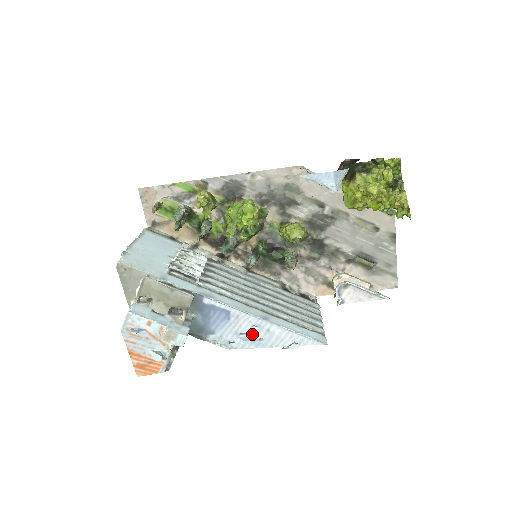
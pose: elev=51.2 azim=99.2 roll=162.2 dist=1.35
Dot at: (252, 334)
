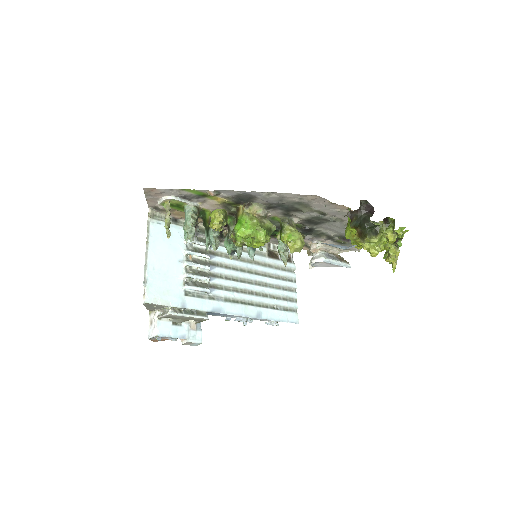
Dot at: (246, 322)
